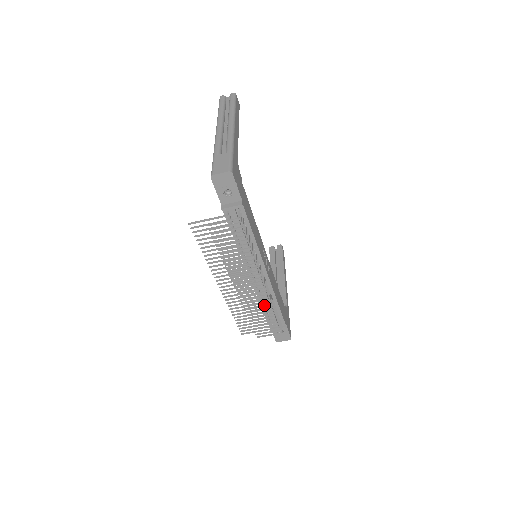
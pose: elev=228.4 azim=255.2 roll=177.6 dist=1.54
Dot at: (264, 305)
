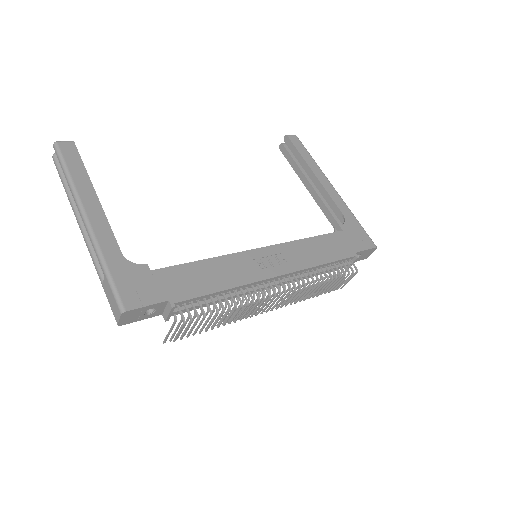
Dot at: (310, 289)
